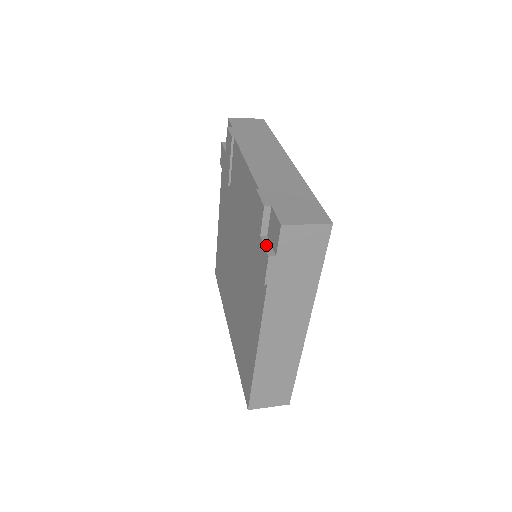
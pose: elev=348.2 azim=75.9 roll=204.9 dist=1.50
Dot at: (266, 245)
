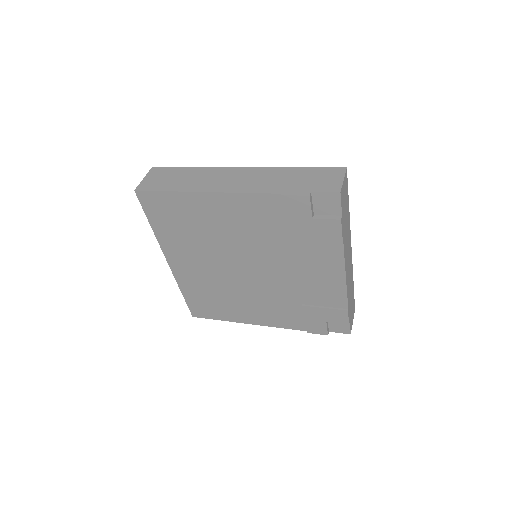
Dot at: occluded
